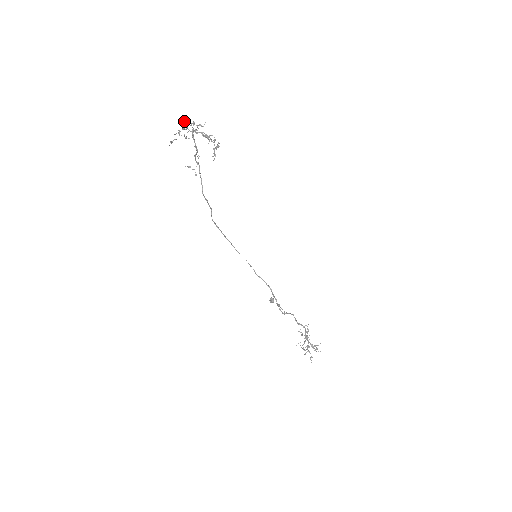
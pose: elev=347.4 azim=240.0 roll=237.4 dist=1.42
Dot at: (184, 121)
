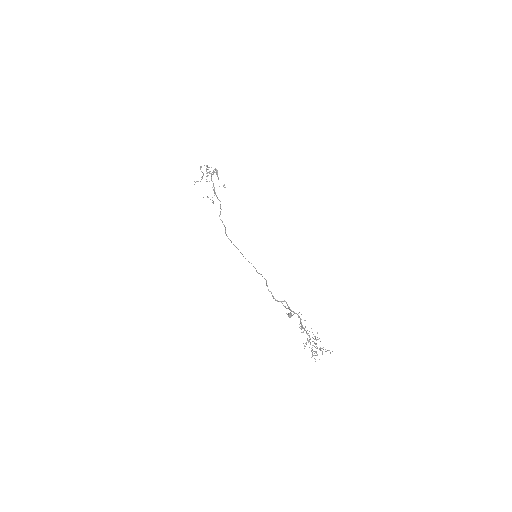
Dot at: occluded
